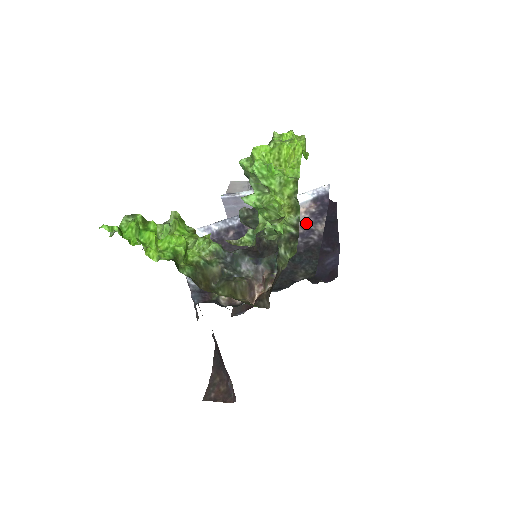
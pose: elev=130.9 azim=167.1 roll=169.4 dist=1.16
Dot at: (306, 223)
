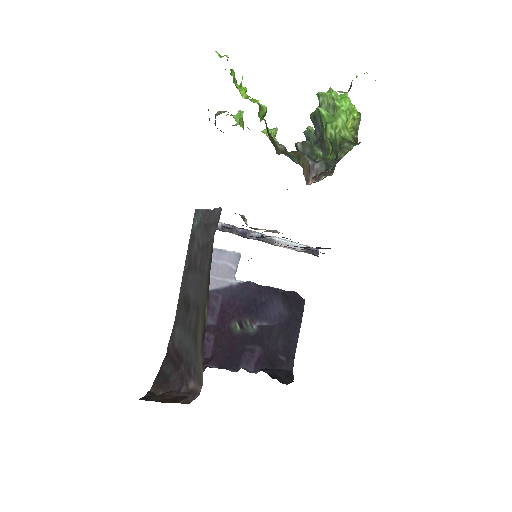
Dot at: (305, 251)
